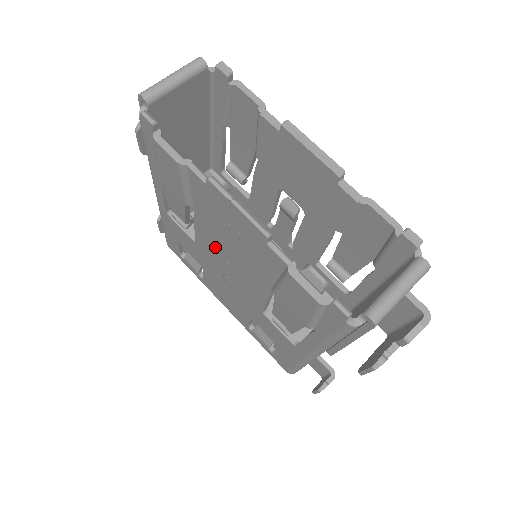
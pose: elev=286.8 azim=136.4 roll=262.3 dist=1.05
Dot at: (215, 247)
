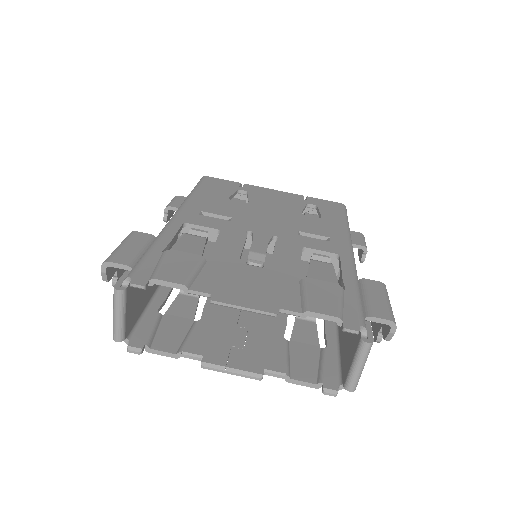
Dot at: occluded
